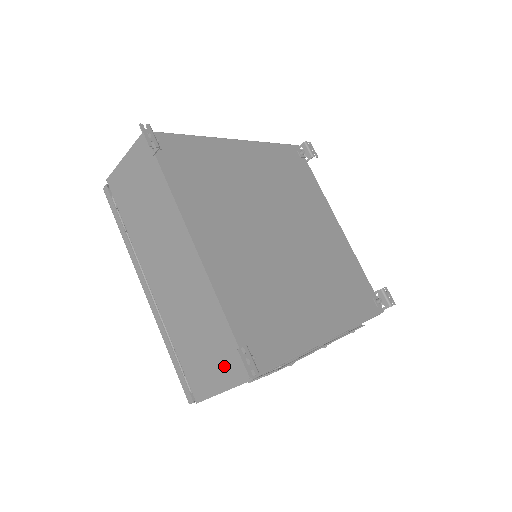
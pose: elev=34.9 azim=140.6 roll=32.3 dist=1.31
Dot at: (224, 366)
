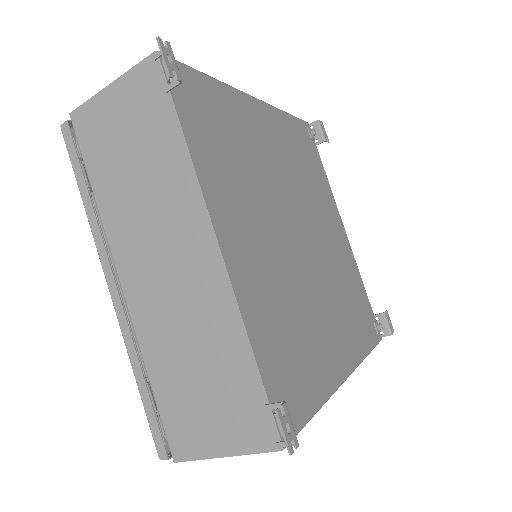
Dot at: (236, 422)
